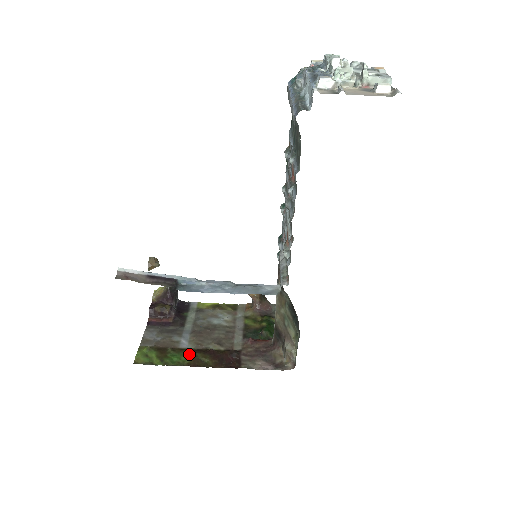
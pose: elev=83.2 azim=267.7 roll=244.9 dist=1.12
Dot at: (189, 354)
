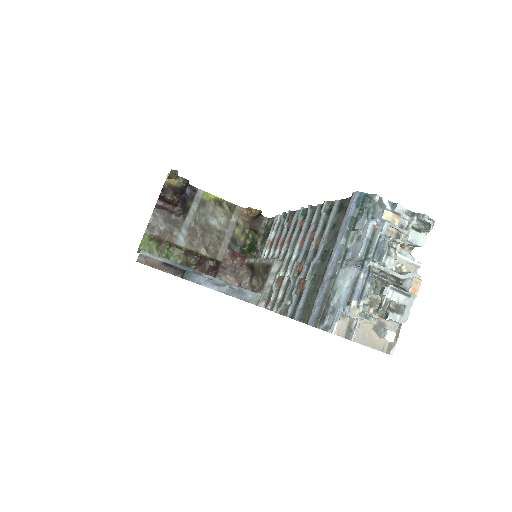
Dot at: (182, 255)
